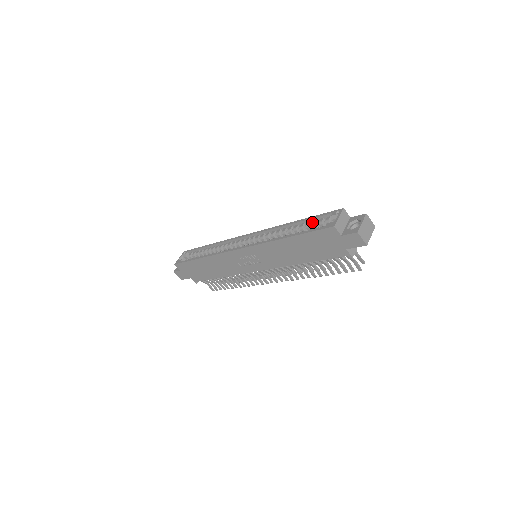
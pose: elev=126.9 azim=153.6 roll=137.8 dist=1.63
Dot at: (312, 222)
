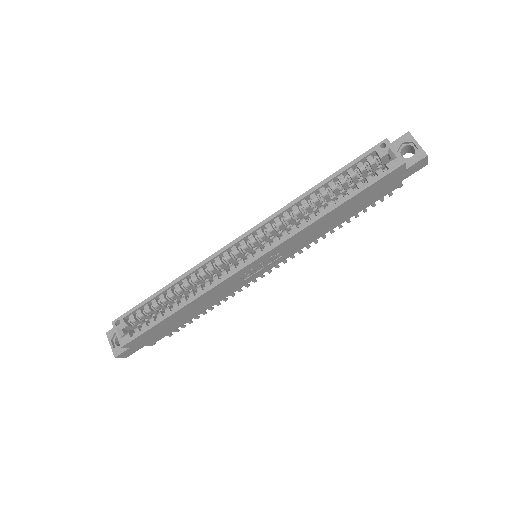
Dot at: (343, 174)
